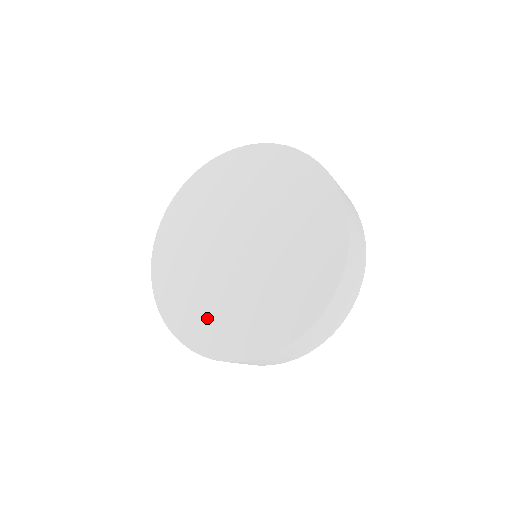
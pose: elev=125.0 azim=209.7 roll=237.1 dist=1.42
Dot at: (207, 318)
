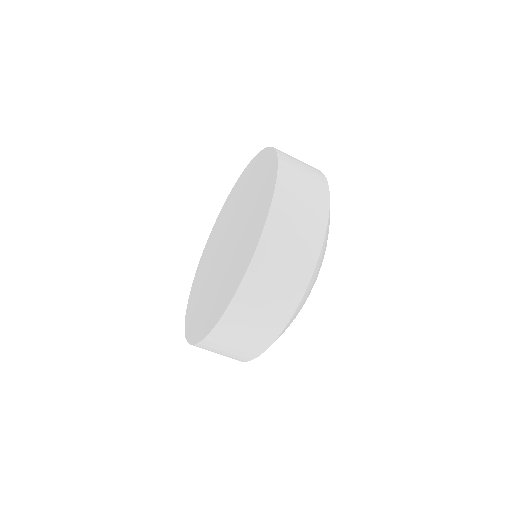
Dot at: (208, 309)
